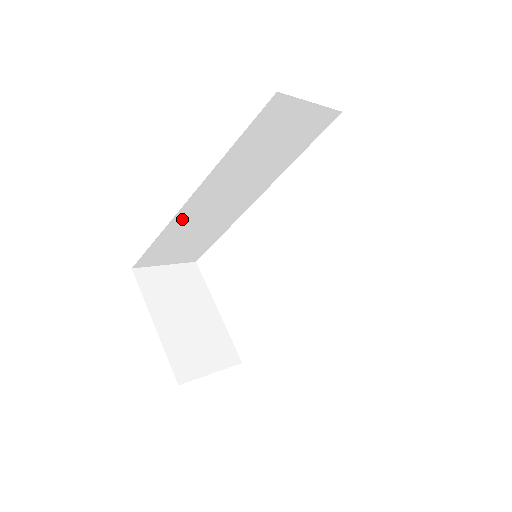
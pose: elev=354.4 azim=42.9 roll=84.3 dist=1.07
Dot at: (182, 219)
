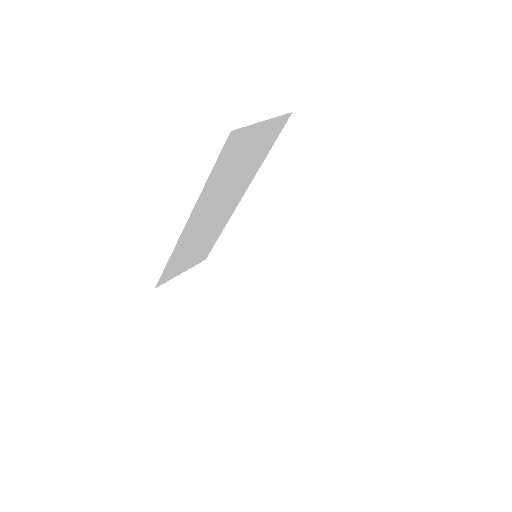
Dot at: (184, 241)
